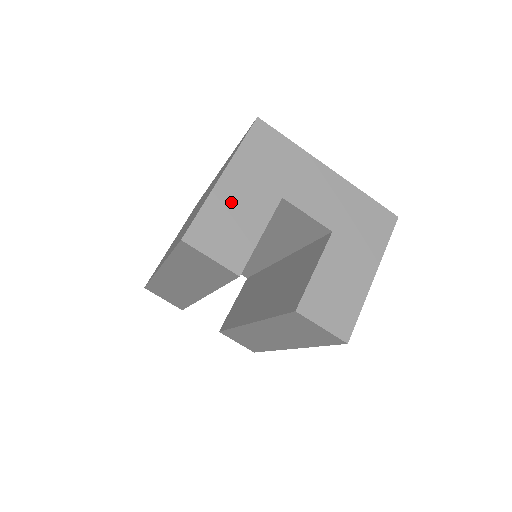
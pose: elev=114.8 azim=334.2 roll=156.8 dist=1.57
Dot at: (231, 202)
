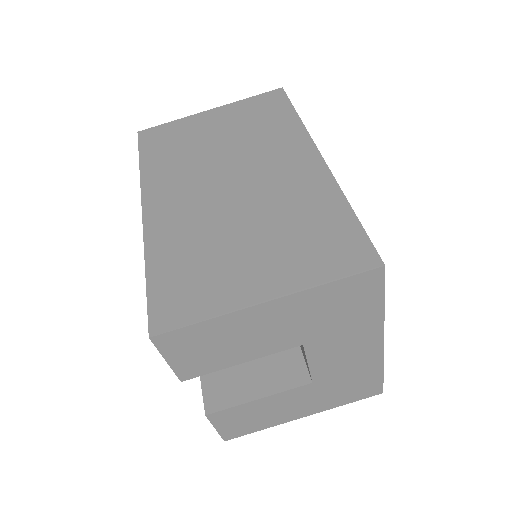
Dot at: (245, 329)
